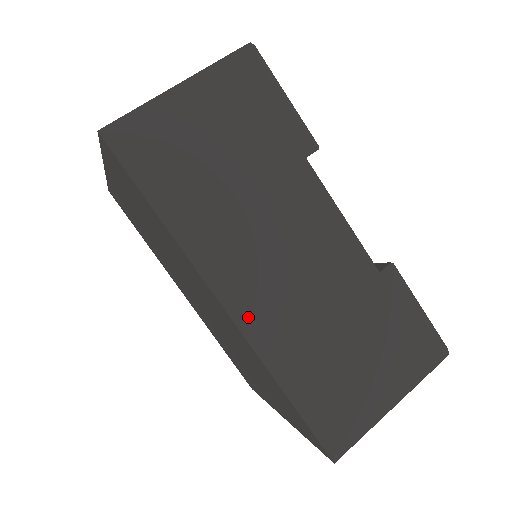
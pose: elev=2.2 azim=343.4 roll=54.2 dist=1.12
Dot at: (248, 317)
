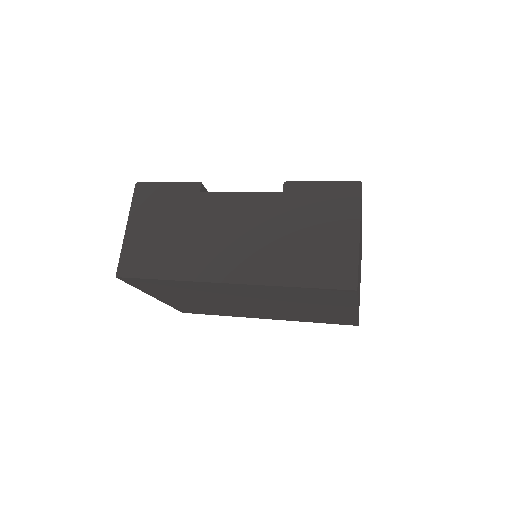
Dot at: (243, 275)
